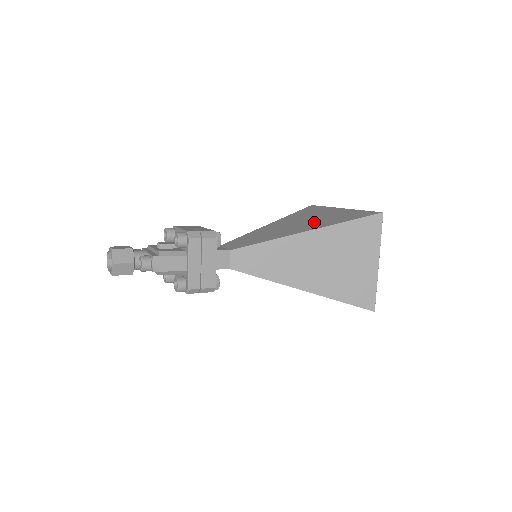
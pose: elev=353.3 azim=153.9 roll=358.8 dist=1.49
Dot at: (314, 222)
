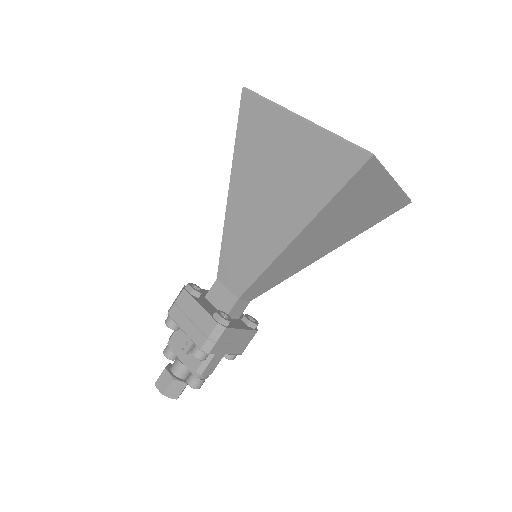
Dot at: (288, 195)
